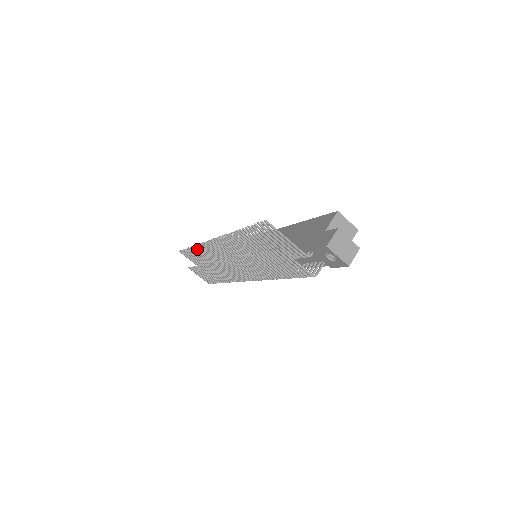
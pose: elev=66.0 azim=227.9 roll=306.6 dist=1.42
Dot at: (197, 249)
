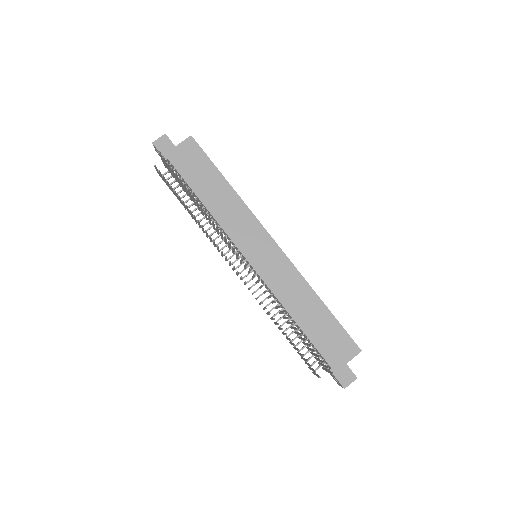
Dot at: (201, 206)
